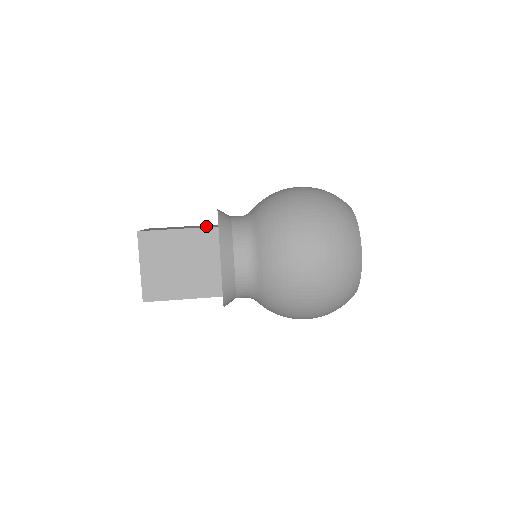
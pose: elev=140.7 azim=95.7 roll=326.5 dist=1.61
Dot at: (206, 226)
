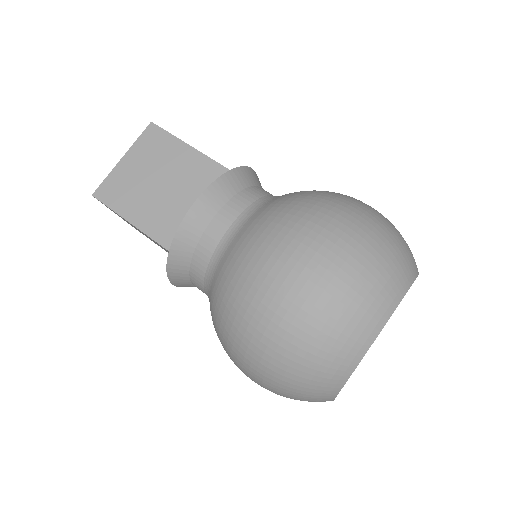
Dot at: (177, 216)
